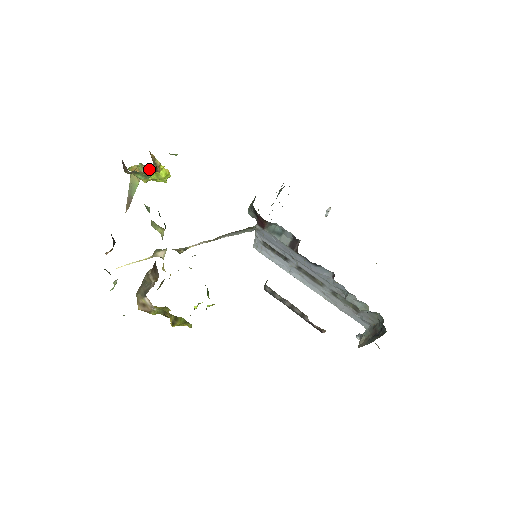
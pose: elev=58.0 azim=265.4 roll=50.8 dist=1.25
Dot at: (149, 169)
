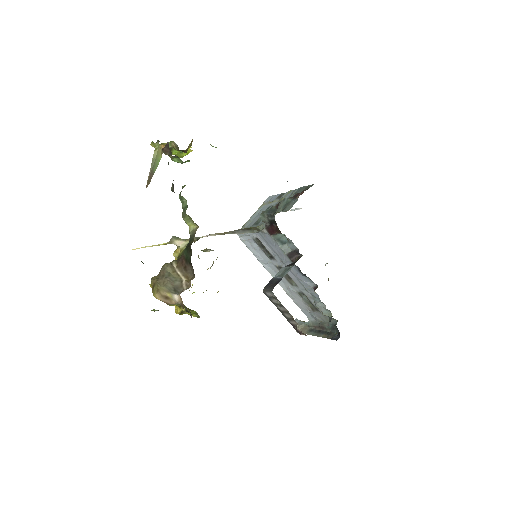
Dot at: occluded
